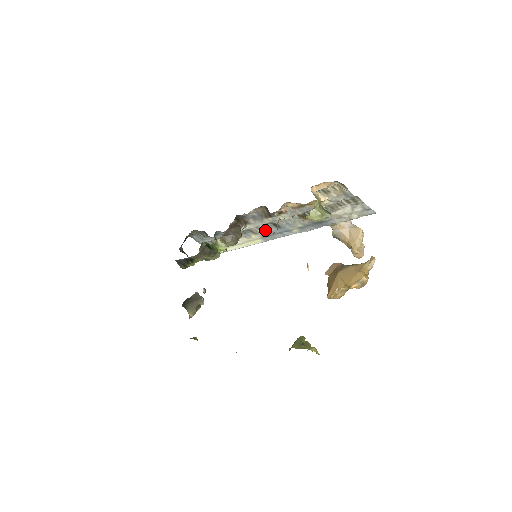
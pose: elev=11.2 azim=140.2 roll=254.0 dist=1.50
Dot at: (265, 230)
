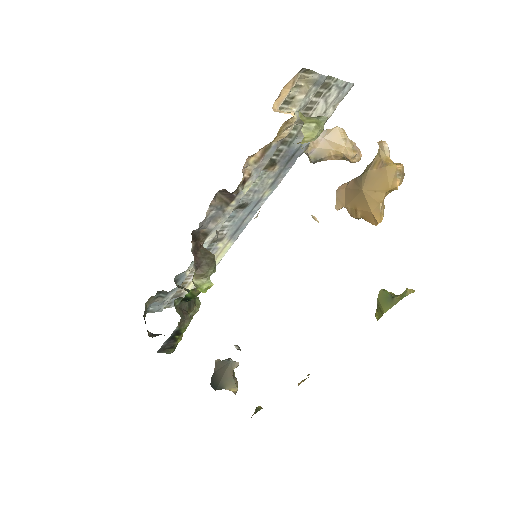
Dot at: (231, 225)
